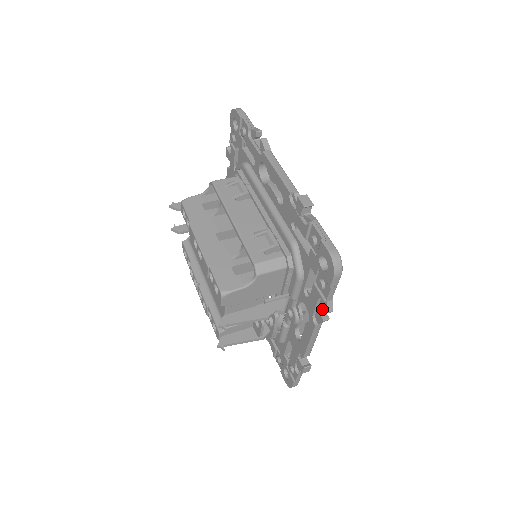
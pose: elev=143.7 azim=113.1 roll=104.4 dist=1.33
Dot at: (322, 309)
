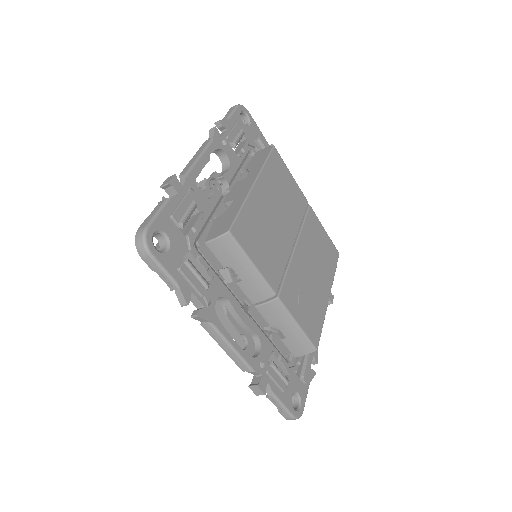
Dot at: (221, 138)
